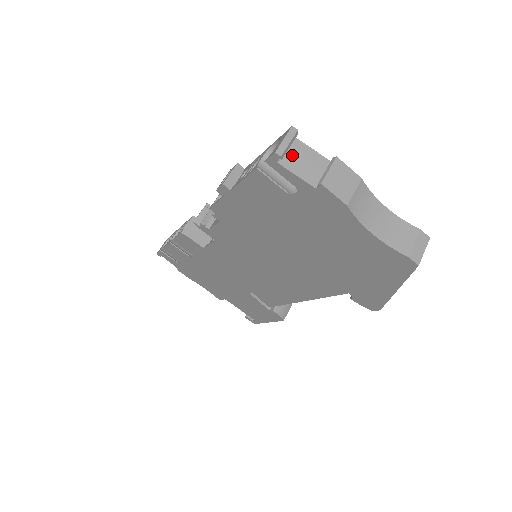
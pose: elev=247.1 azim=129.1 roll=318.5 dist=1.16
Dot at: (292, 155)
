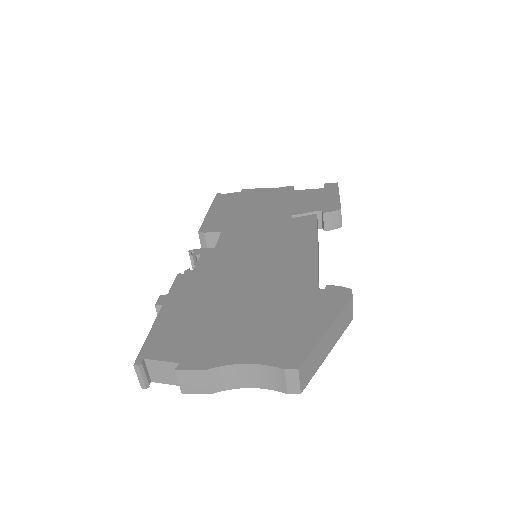
Dot at: (154, 372)
